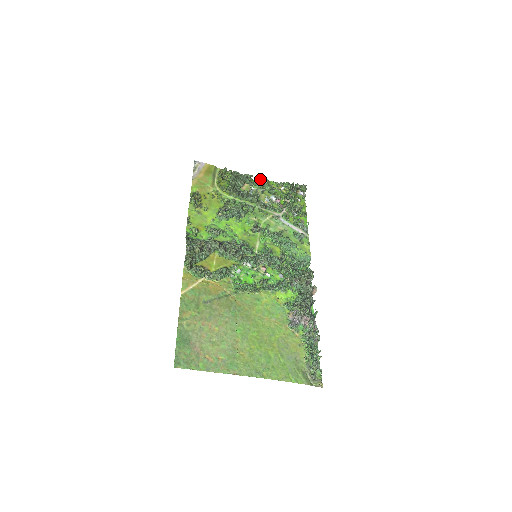
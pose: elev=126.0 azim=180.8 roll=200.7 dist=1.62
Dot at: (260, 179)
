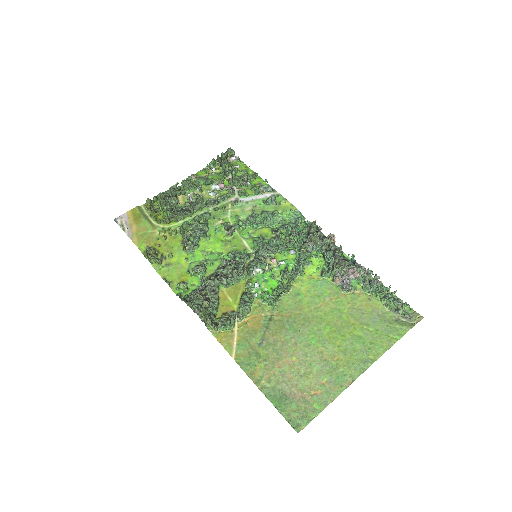
Dot at: (186, 180)
